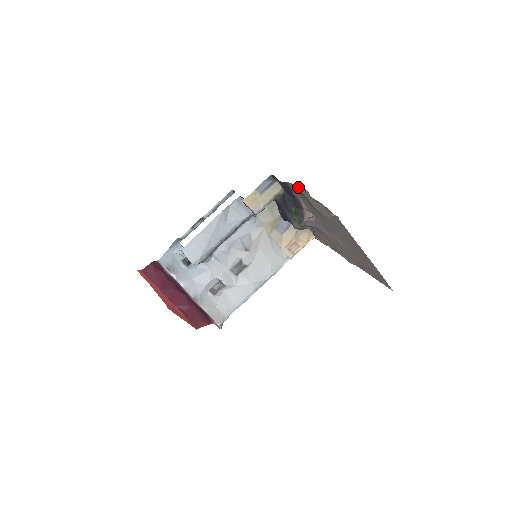
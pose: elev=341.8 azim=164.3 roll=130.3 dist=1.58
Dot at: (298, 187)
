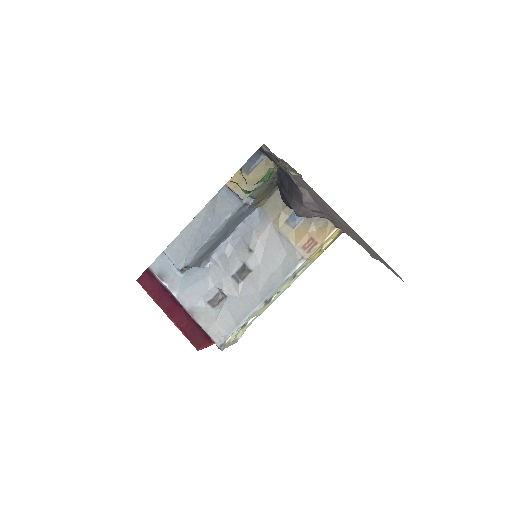
Dot at: (266, 148)
